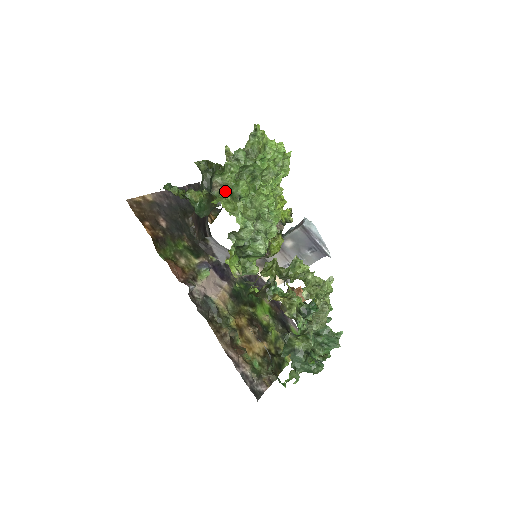
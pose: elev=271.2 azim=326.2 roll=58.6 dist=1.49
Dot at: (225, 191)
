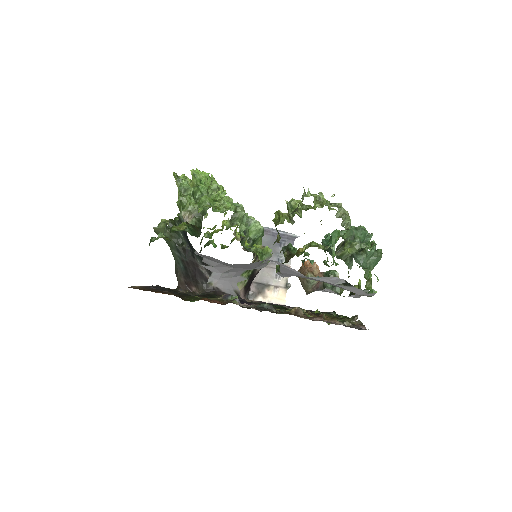
Dot at: (196, 215)
